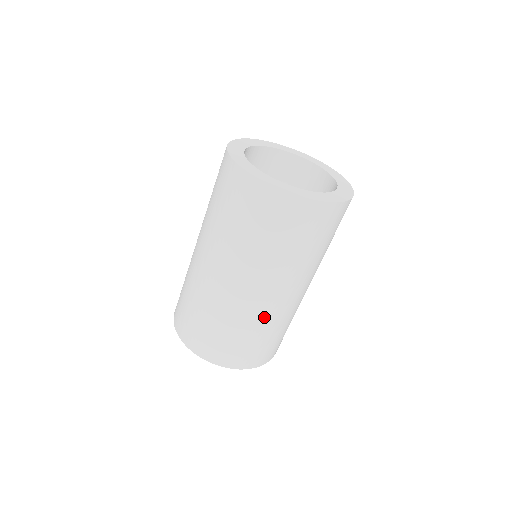
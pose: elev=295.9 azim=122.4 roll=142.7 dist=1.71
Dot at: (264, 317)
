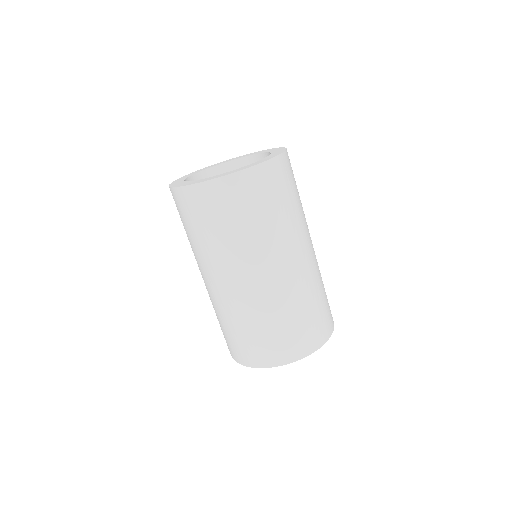
Dot at: (304, 285)
